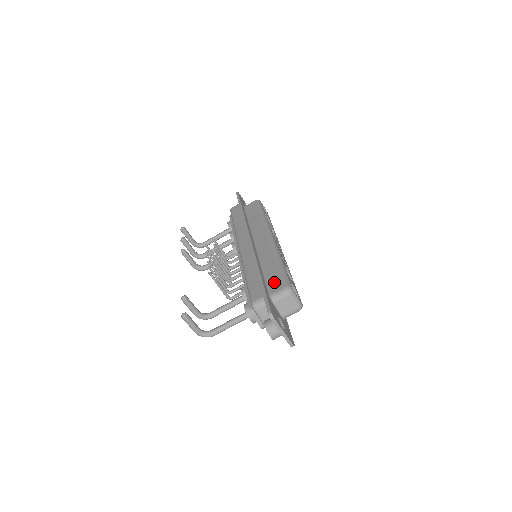
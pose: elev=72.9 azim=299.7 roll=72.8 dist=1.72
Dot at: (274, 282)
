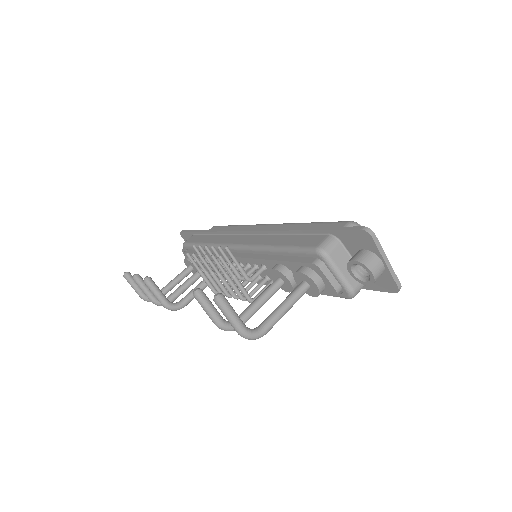
Dot at: occluded
